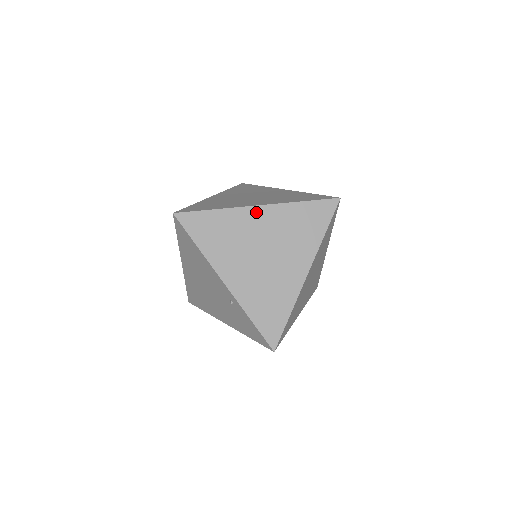
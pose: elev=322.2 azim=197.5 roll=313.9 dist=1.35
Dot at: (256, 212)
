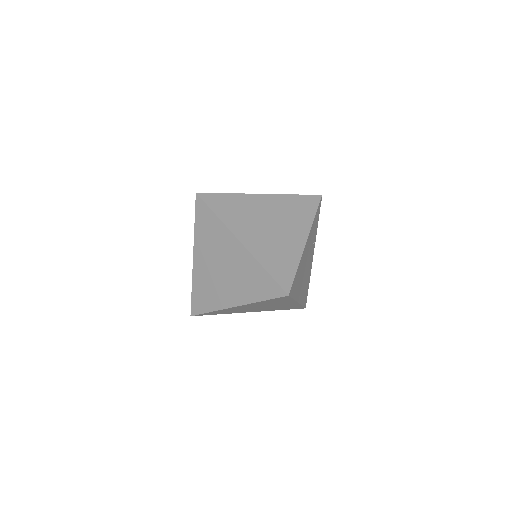
Dot at: (236, 243)
